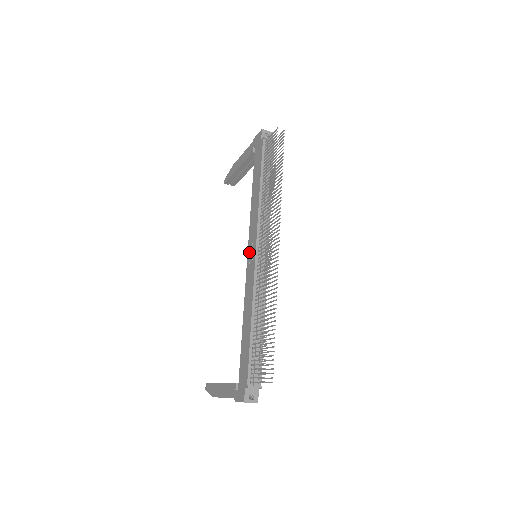
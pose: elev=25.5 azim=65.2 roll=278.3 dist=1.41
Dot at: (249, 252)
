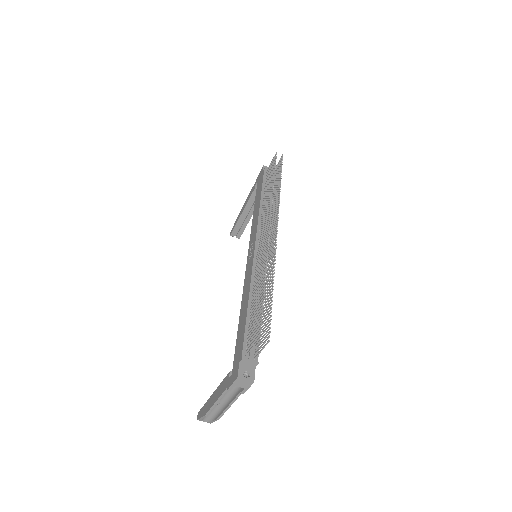
Dot at: (249, 252)
